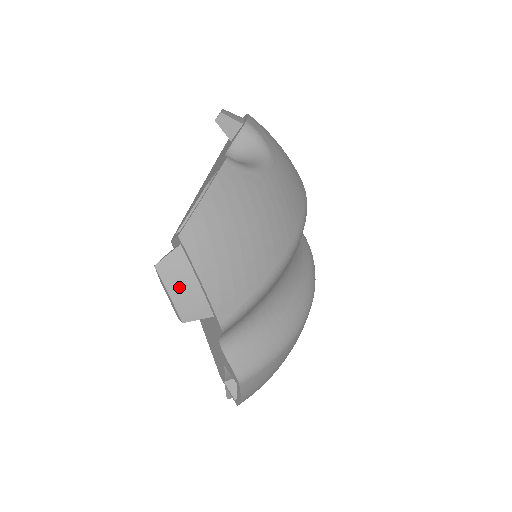
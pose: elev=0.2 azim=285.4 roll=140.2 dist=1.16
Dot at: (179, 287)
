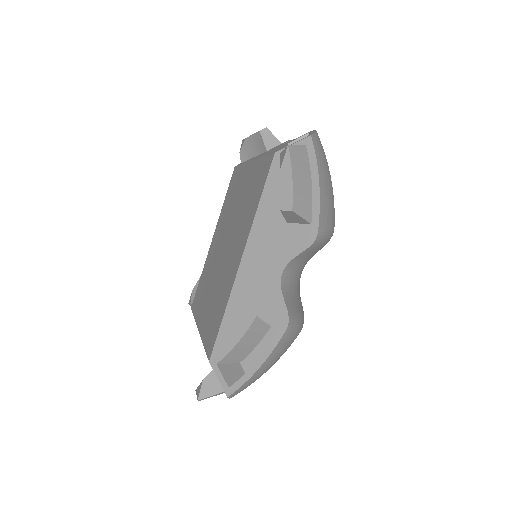
Dot at: (300, 176)
